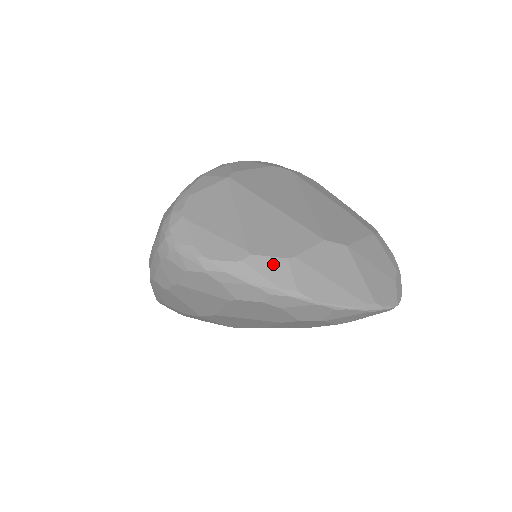
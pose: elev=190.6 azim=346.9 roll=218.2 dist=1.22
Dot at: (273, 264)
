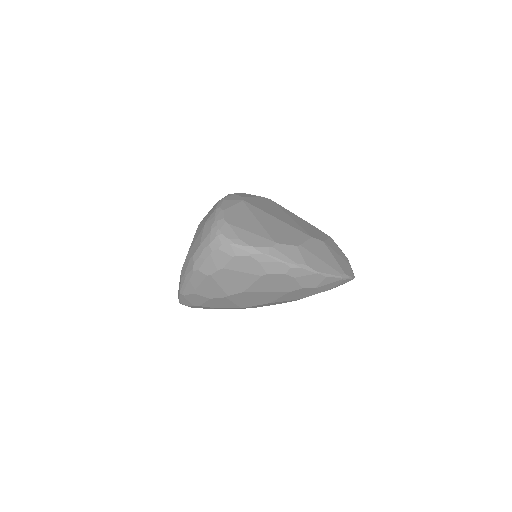
Dot at: (290, 249)
